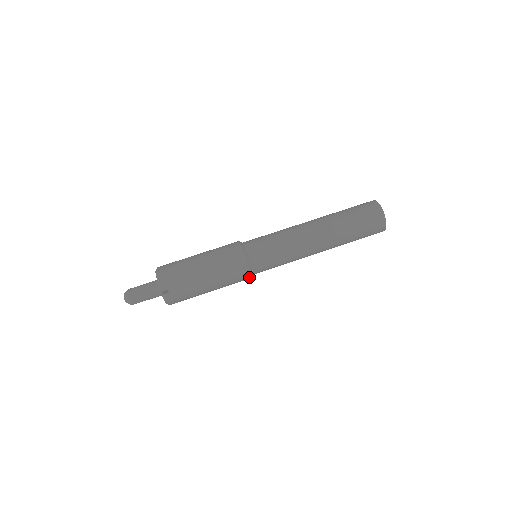
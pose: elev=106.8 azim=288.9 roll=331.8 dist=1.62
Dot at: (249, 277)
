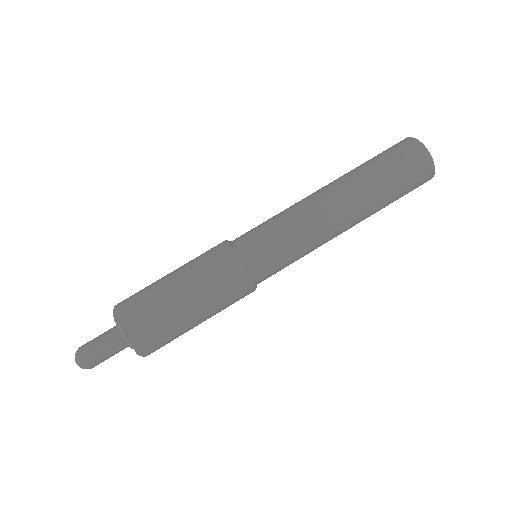
Dot at: occluded
